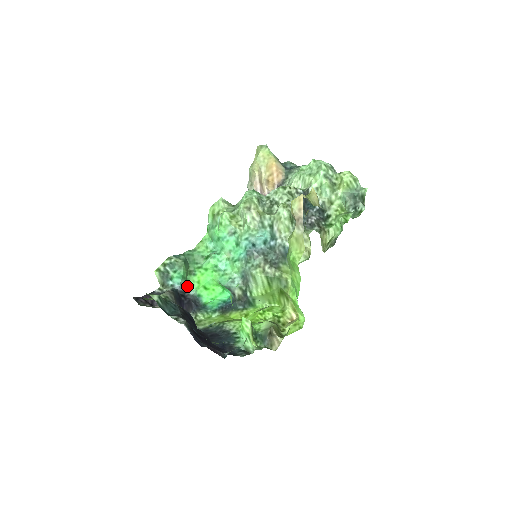
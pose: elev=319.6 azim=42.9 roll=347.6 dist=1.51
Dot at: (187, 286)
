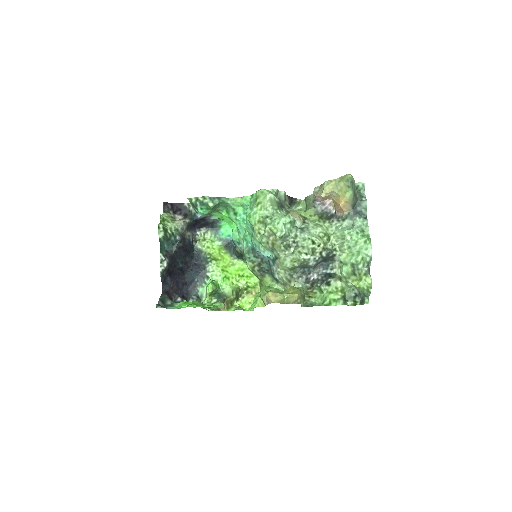
Dot at: (211, 214)
